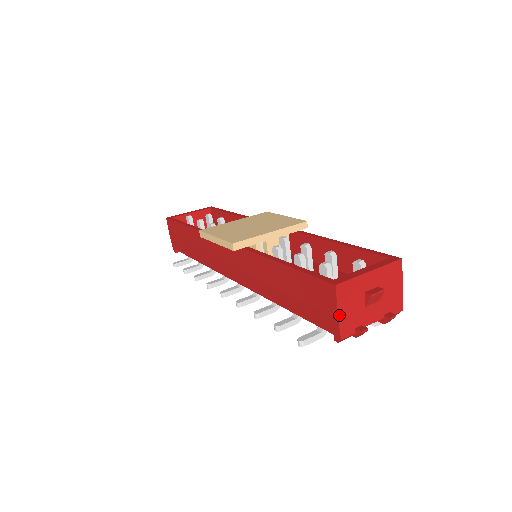
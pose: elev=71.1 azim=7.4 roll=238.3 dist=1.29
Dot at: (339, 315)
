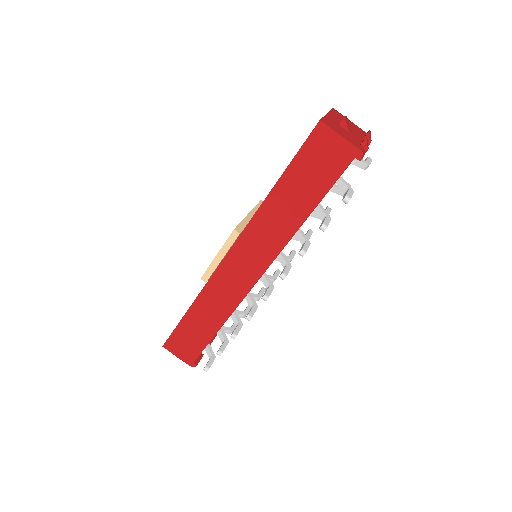
Dot at: (343, 137)
